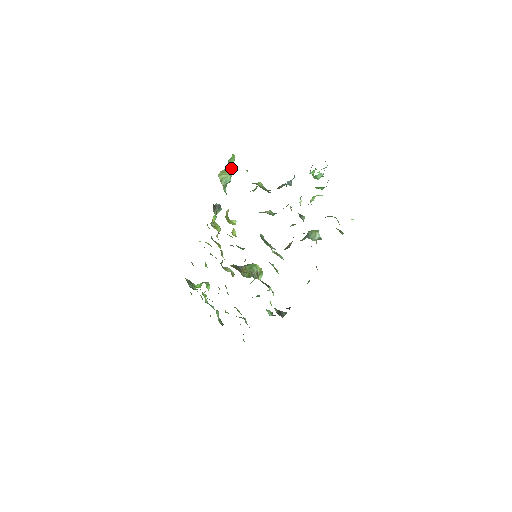
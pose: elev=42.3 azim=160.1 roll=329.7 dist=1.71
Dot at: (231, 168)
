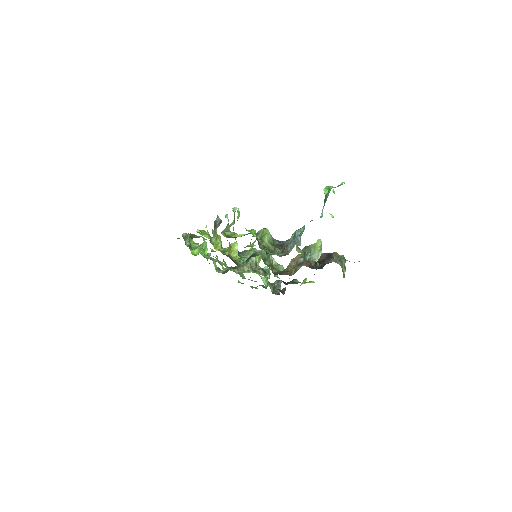
Dot at: occluded
